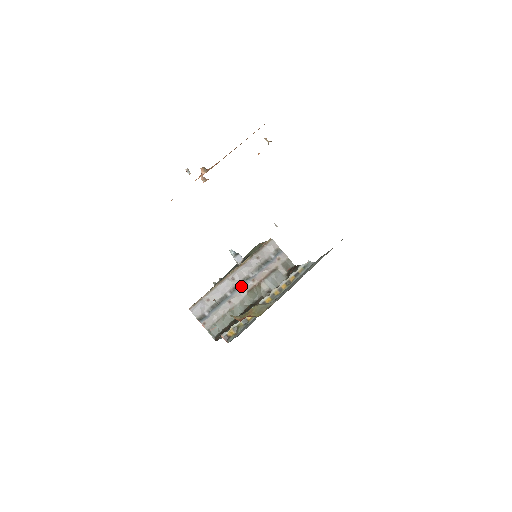
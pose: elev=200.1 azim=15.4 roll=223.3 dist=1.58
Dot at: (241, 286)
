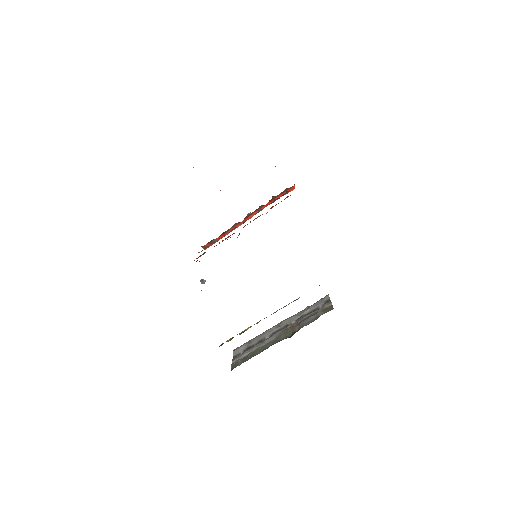
Dot at: (280, 330)
